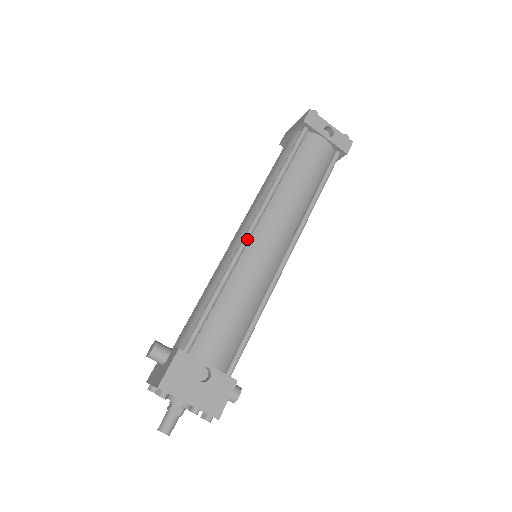
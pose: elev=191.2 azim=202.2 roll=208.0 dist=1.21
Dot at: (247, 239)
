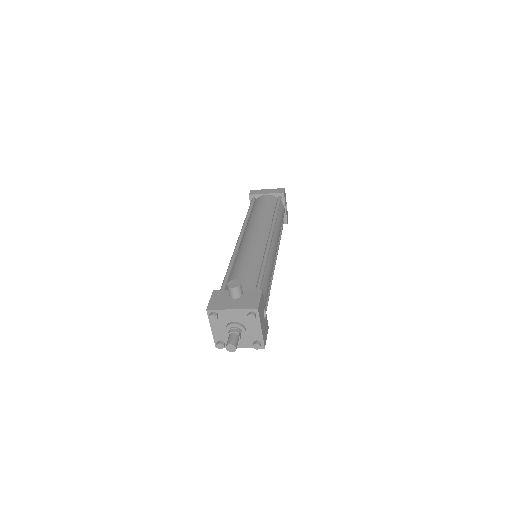
Dot at: occluded
